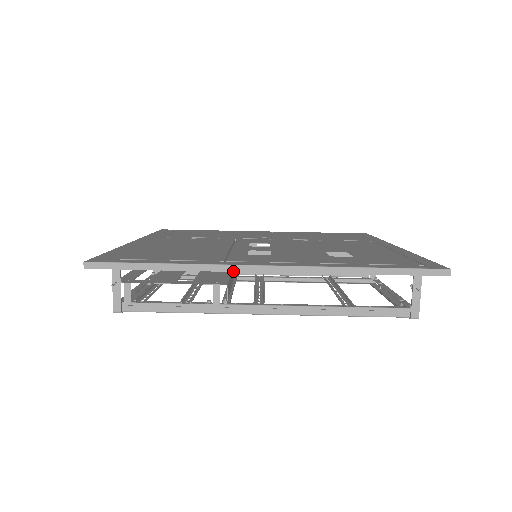
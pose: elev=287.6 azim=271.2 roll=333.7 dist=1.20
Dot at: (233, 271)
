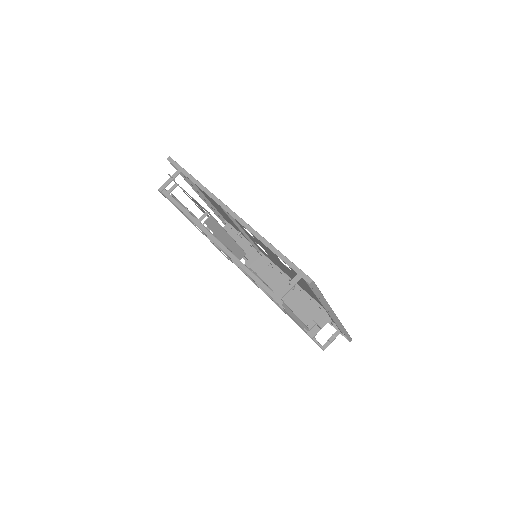
Dot at: (216, 202)
